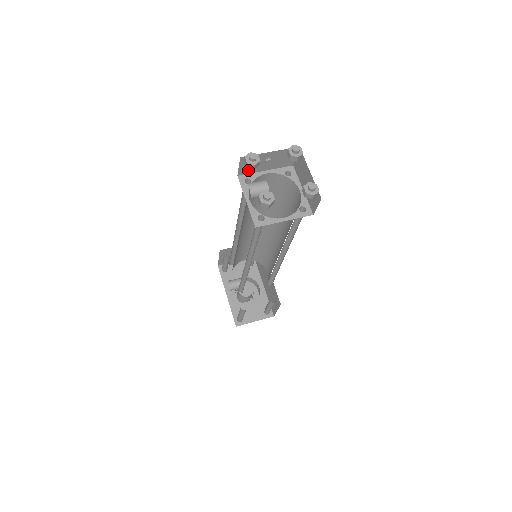
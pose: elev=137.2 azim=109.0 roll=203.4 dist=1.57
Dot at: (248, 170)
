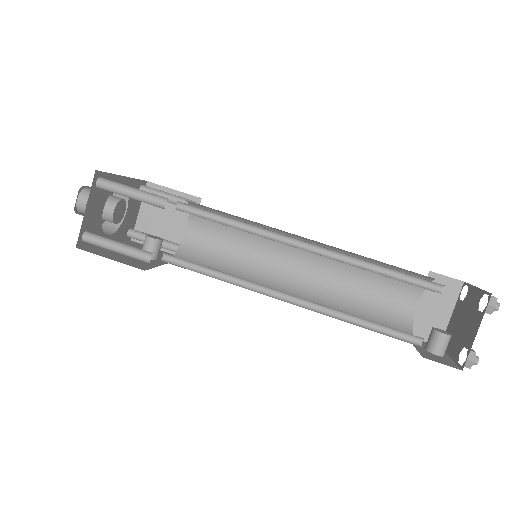
Dot at: occluded
